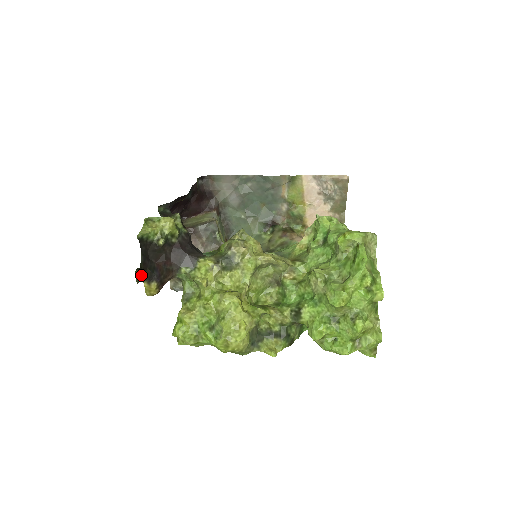
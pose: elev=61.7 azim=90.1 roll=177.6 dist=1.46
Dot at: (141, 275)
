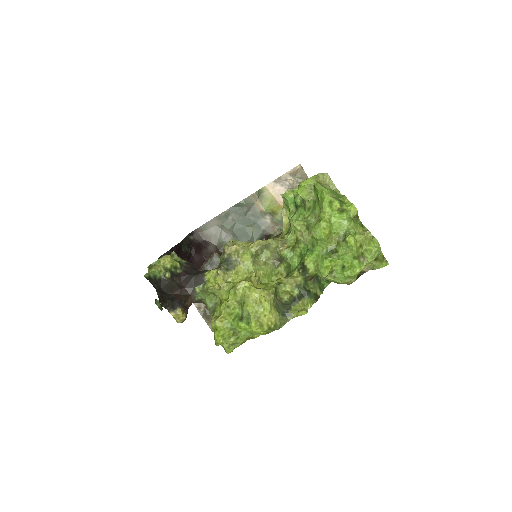
Dot at: (163, 306)
